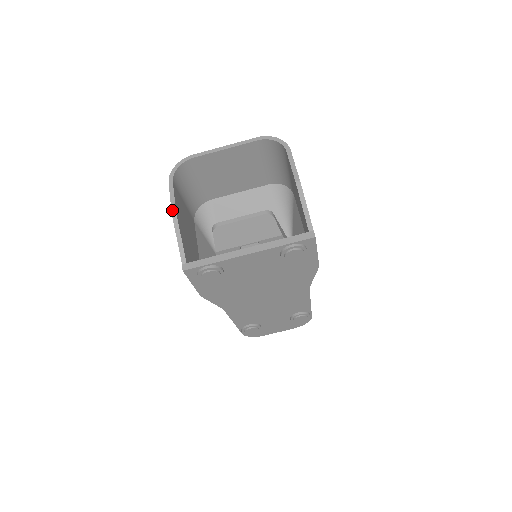
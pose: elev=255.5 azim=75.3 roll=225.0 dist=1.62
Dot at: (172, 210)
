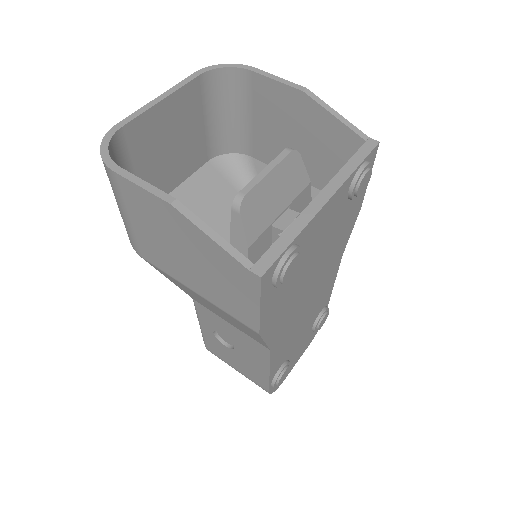
Dot at: (164, 199)
